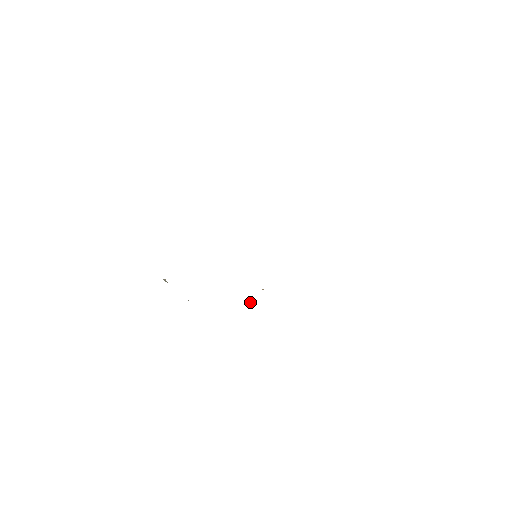
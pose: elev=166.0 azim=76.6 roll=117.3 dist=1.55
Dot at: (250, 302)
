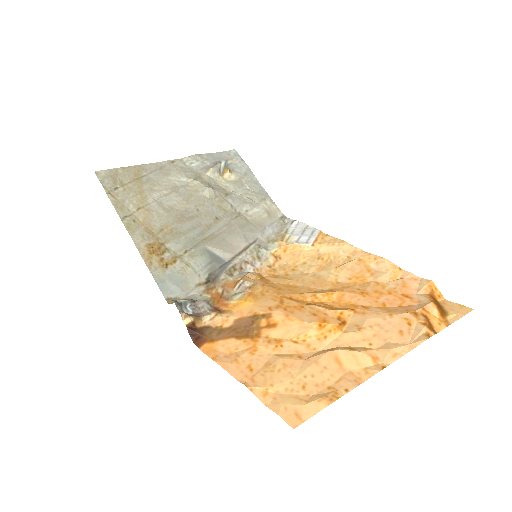
Dot at: (308, 227)
